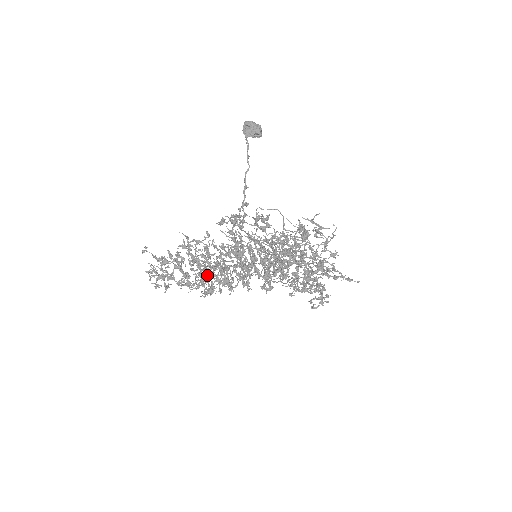
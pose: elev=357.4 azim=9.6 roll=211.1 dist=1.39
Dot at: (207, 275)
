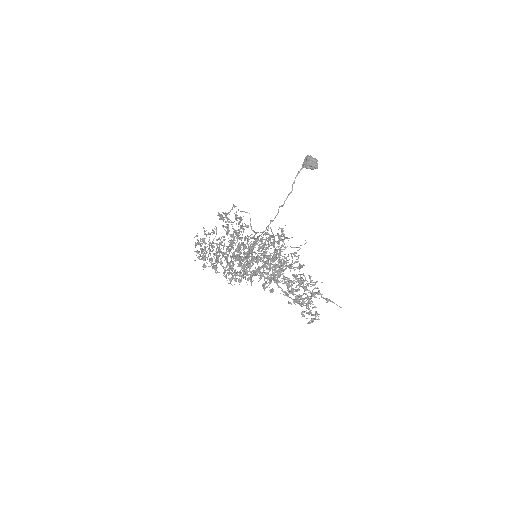
Dot at: (228, 264)
